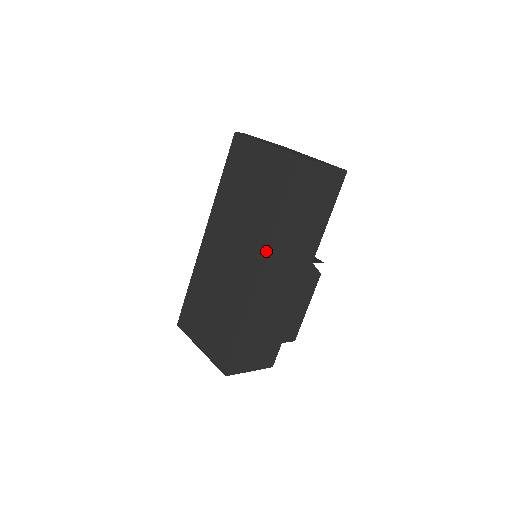
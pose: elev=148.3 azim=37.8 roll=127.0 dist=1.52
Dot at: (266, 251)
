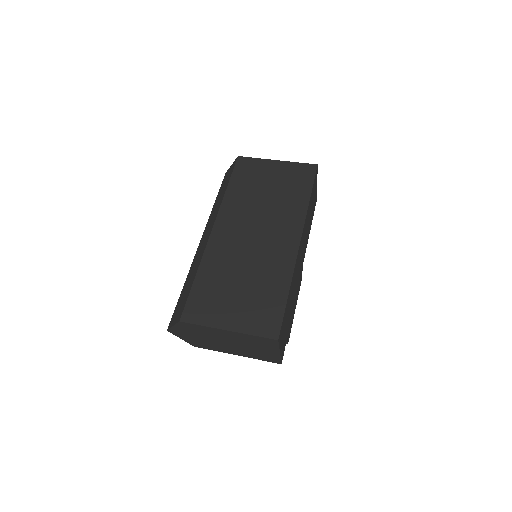
Dot at: (301, 224)
